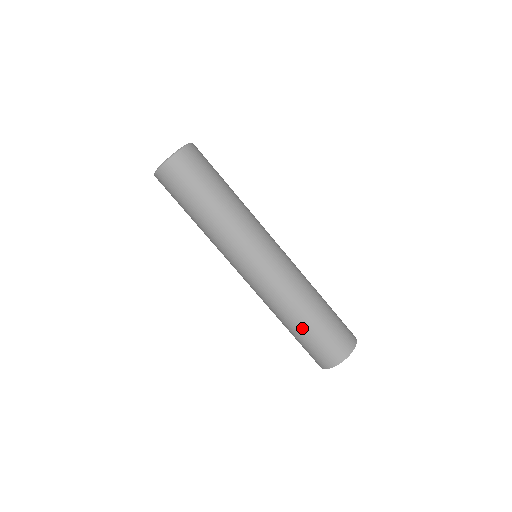
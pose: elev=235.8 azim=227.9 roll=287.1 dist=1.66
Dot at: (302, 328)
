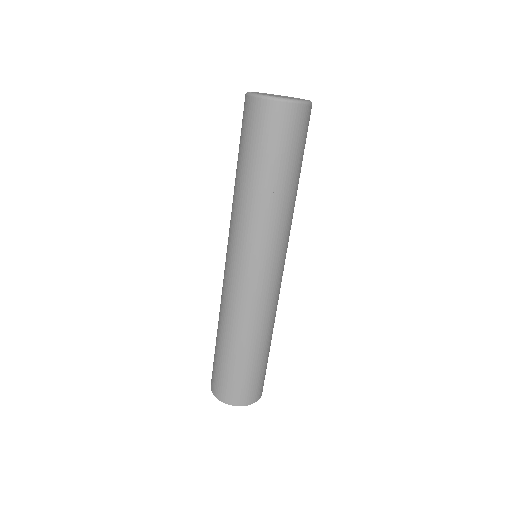
Dot at: (241, 355)
